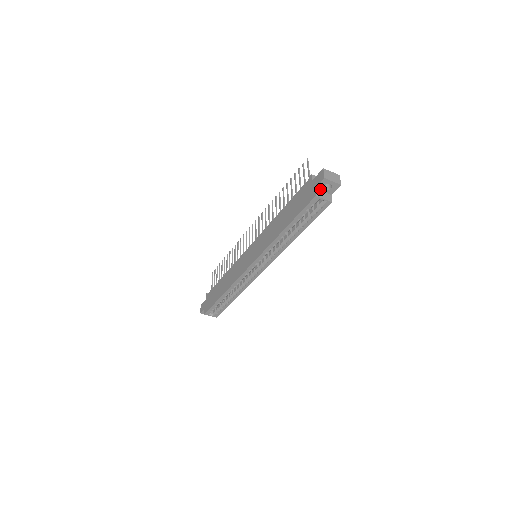
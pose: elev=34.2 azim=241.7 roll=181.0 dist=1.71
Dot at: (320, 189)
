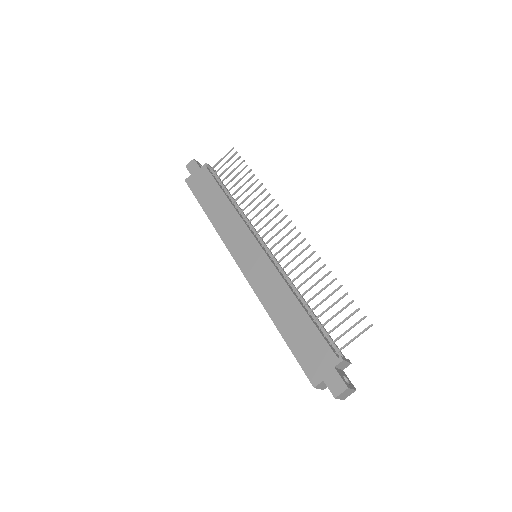
Dot at: (327, 383)
